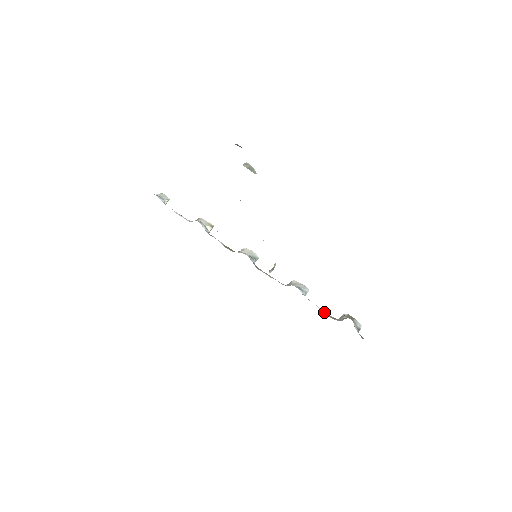
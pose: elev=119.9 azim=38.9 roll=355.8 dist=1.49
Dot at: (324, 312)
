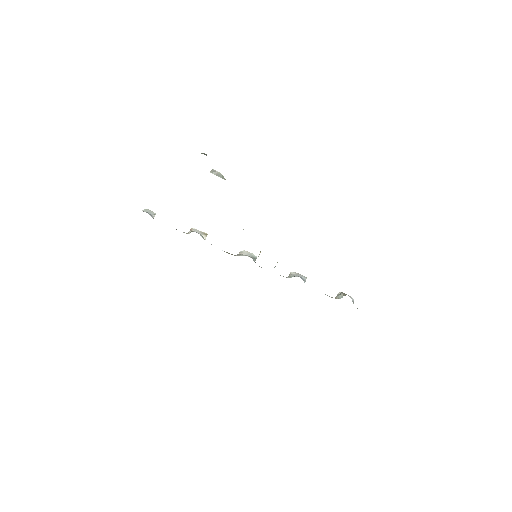
Dot at: occluded
